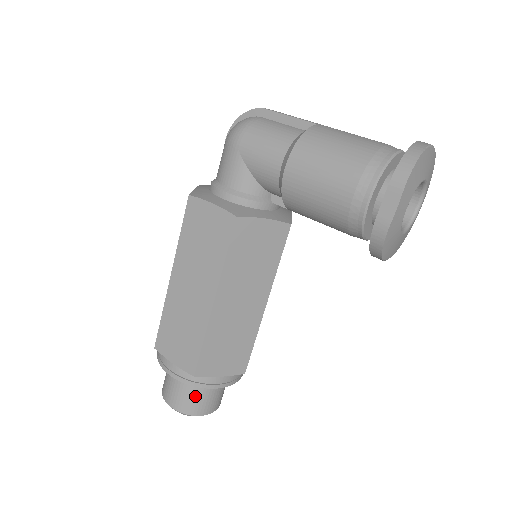
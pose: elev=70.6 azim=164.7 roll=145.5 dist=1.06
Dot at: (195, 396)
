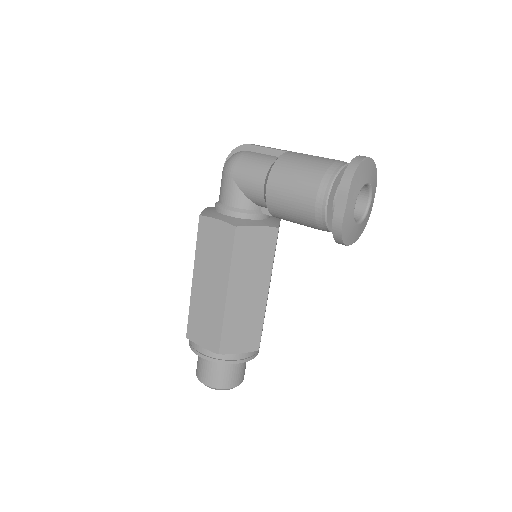
Dot at: (222, 373)
